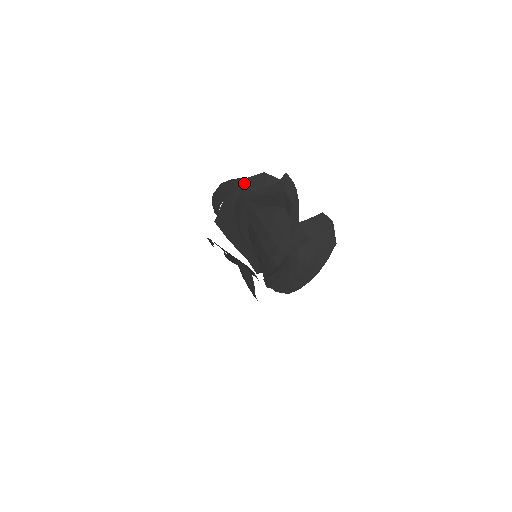
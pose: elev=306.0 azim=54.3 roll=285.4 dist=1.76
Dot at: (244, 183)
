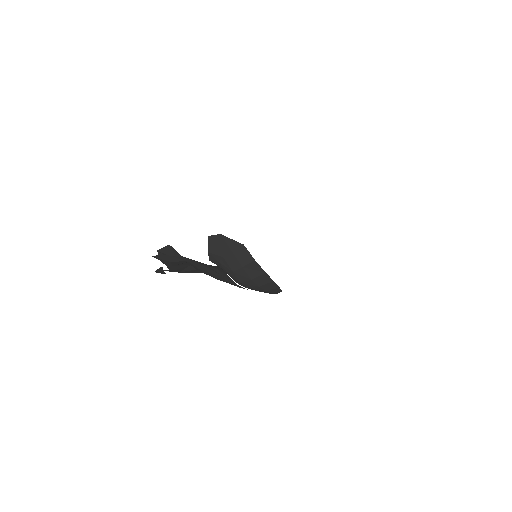
Dot at: (160, 272)
